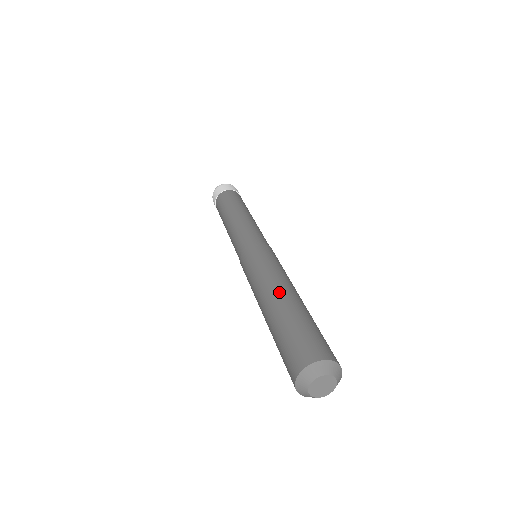
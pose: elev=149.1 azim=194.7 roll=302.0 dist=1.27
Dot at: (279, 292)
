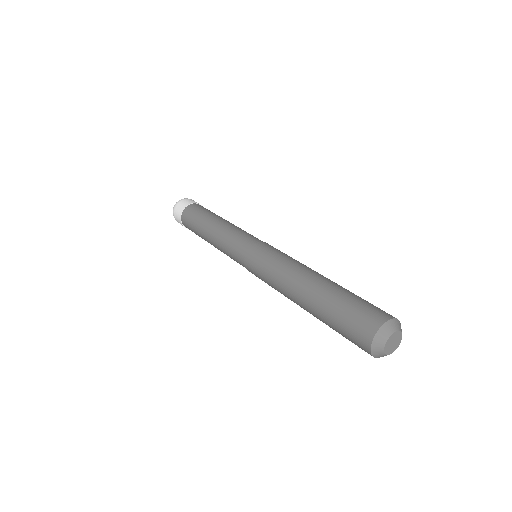
Dot at: (311, 277)
